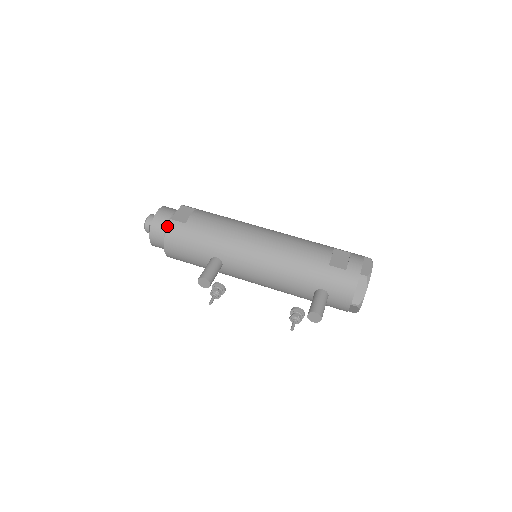
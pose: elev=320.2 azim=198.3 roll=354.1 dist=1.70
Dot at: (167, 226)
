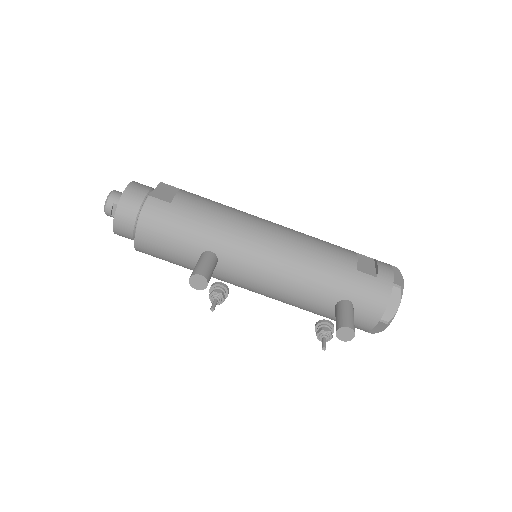
Dot at: (144, 204)
